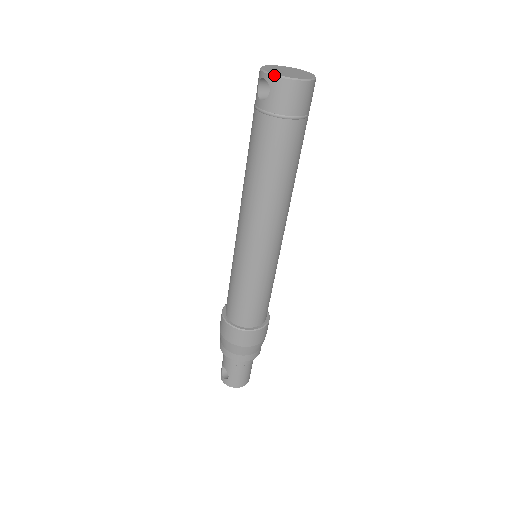
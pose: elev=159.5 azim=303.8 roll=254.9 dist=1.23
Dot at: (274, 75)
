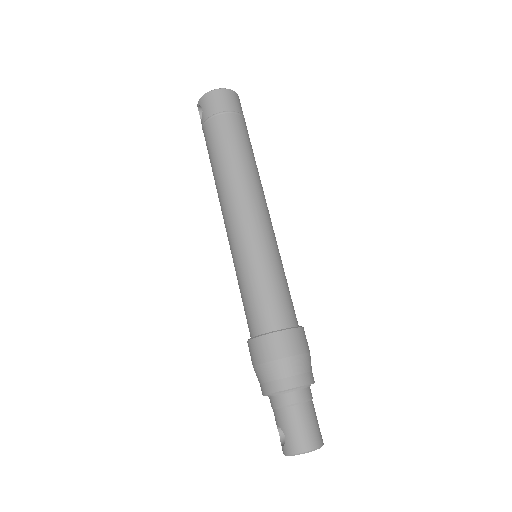
Dot at: (201, 97)
